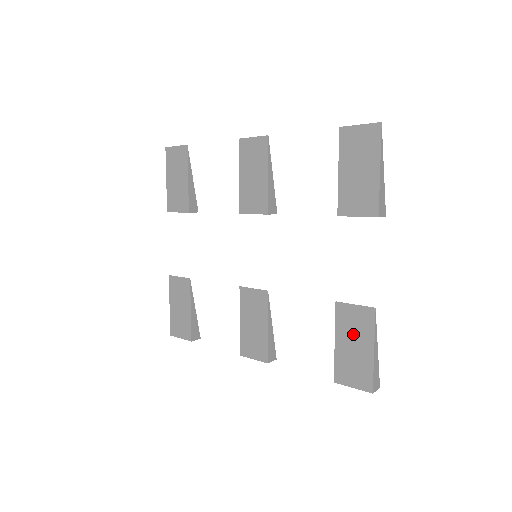
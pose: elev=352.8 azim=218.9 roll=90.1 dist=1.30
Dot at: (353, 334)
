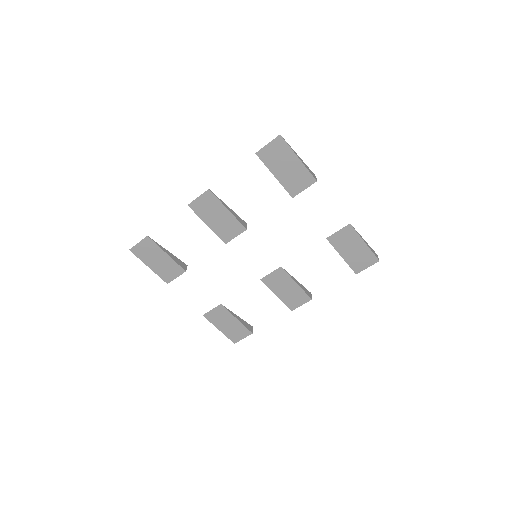
Dot at: (348, 245)
